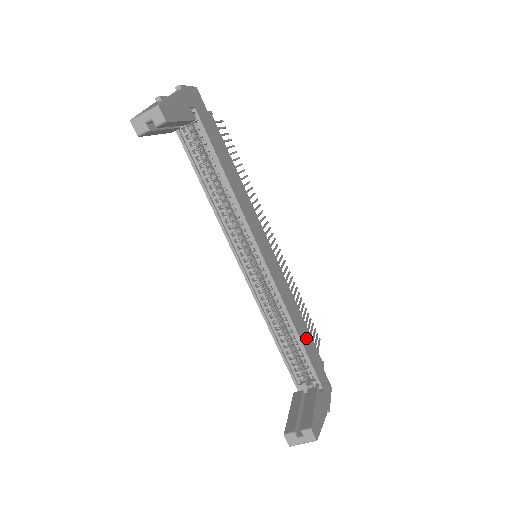
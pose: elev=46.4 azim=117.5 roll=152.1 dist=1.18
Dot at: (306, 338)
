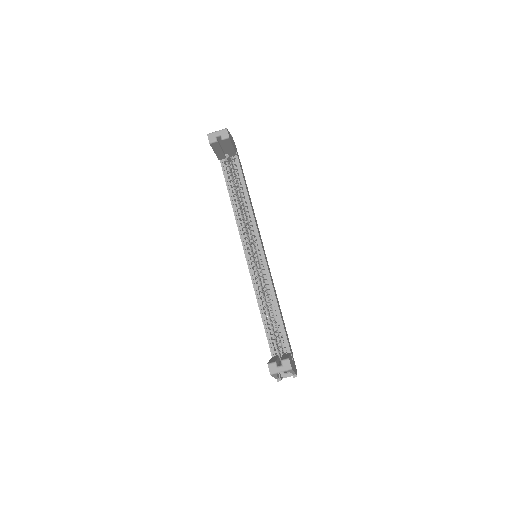
Dot at: occluded
